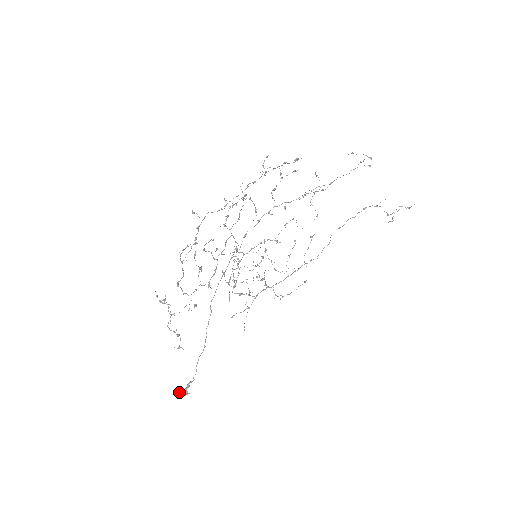
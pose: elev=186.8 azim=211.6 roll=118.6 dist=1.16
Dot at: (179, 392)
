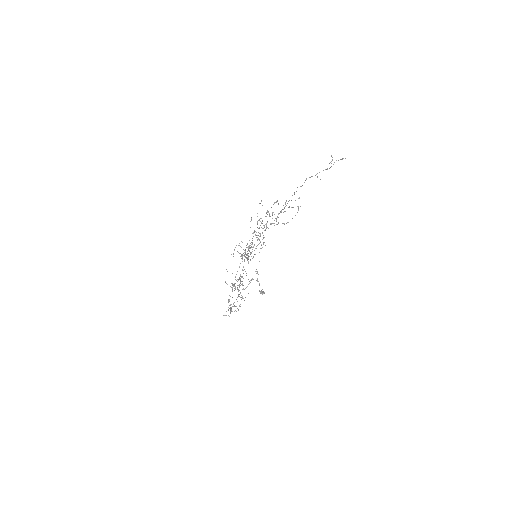
Dot at: (260, 293)
